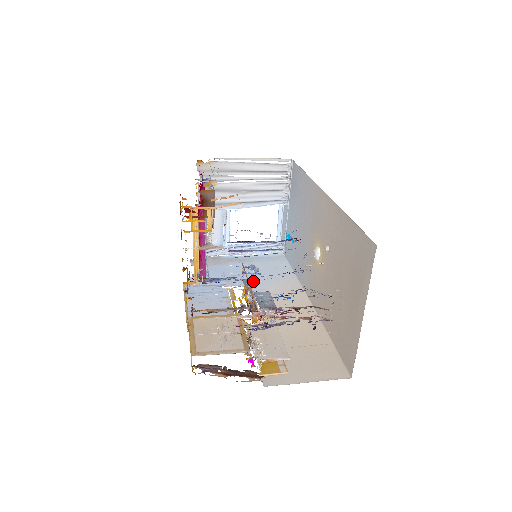
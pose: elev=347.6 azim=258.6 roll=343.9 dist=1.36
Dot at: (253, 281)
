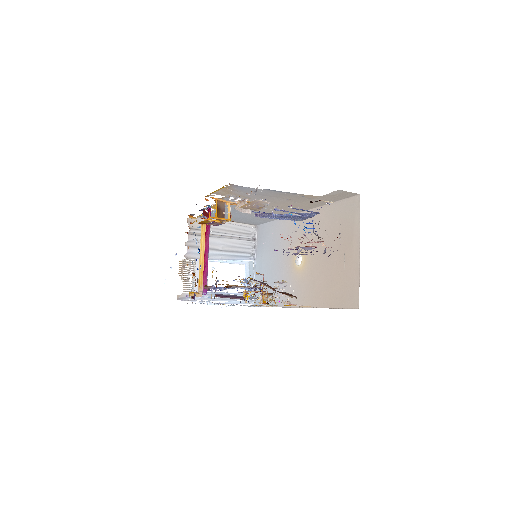
Dot at: occluded
